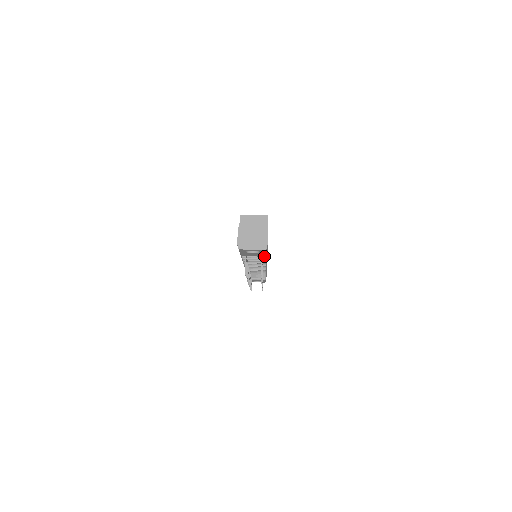
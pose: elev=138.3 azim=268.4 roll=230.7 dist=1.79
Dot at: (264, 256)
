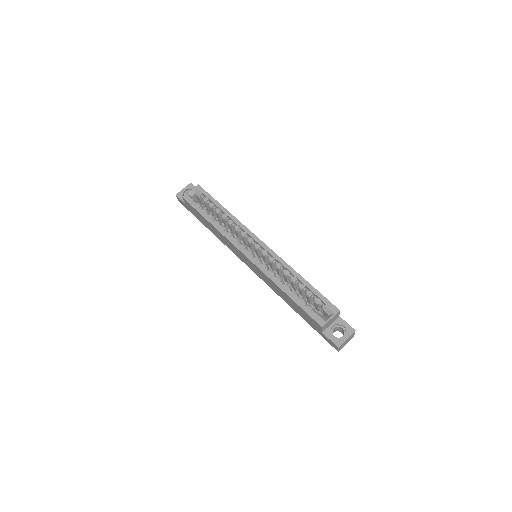
Dot at: occluded
